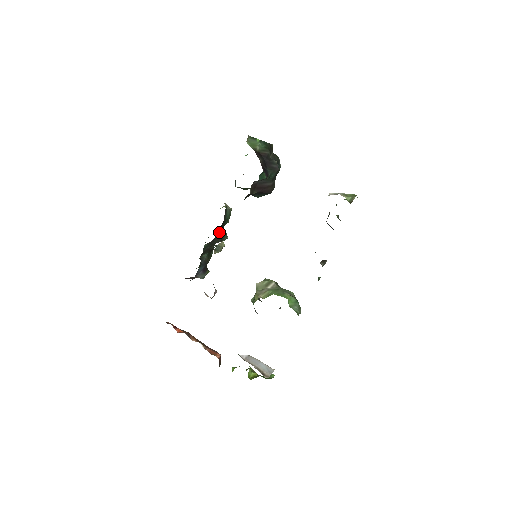
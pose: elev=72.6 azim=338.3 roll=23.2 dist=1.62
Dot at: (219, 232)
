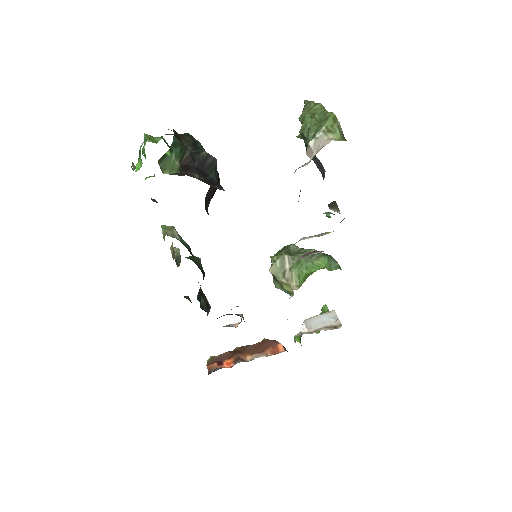
Dot at: occluded
